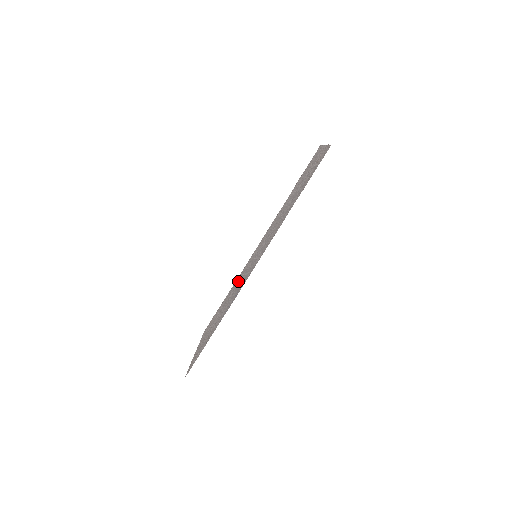
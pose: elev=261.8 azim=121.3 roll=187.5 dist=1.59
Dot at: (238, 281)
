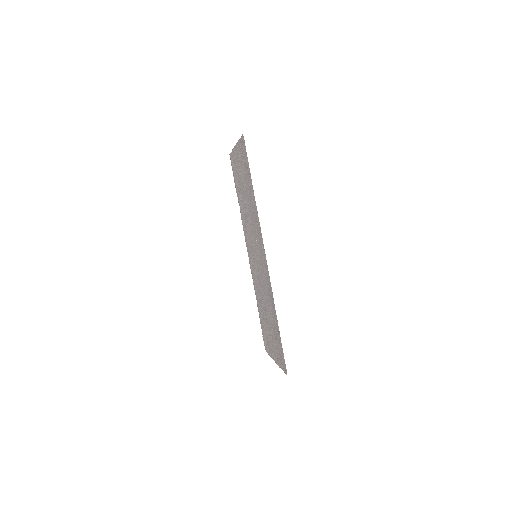
Dot at: (258, 287)
